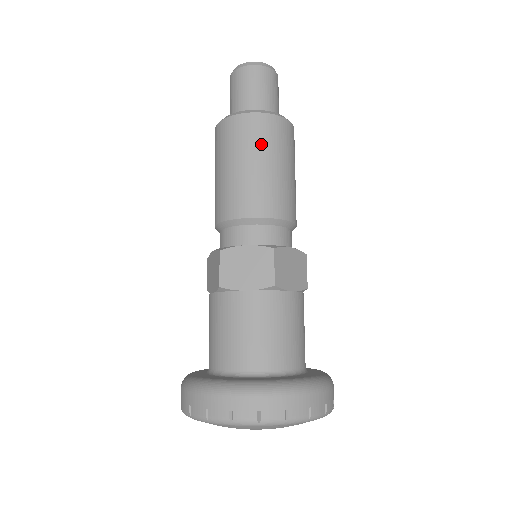
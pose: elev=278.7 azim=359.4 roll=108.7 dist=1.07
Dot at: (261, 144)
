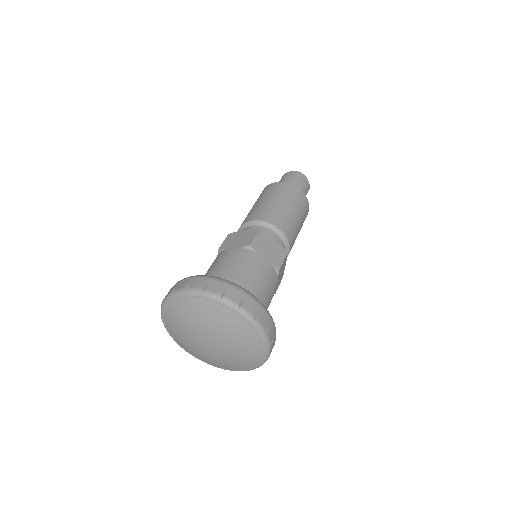
Dot at: (300, 207)
